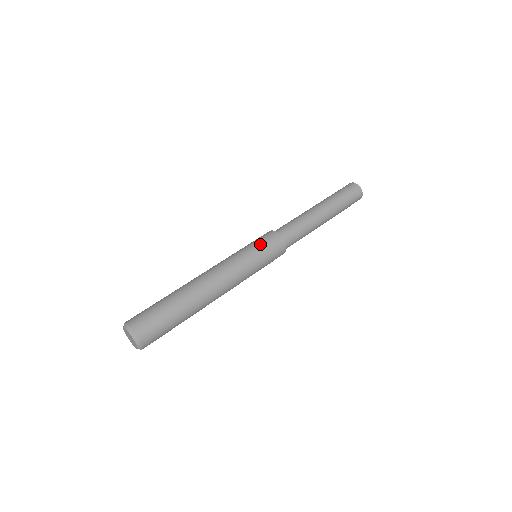
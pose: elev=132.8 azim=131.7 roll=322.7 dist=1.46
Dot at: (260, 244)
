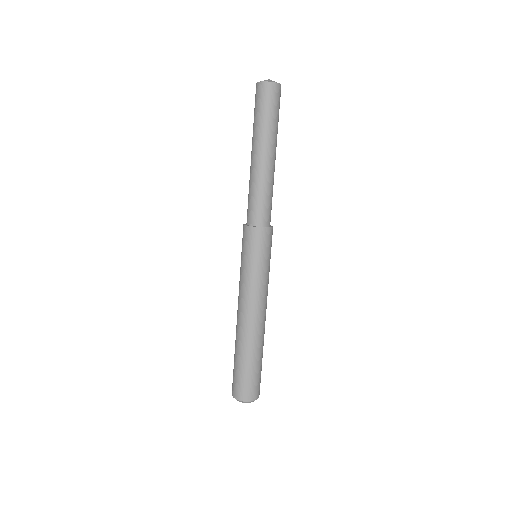
Dot at: (245, 252)
